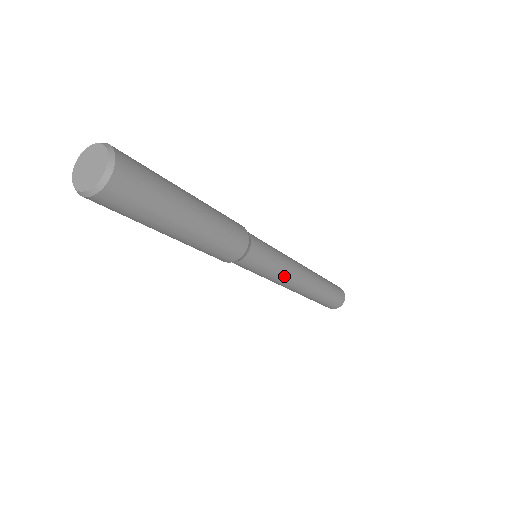
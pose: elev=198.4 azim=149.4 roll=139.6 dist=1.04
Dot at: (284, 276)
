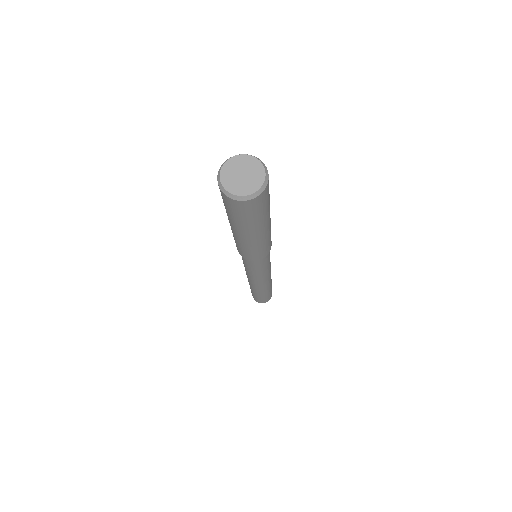
Dot at: (269, 271)
